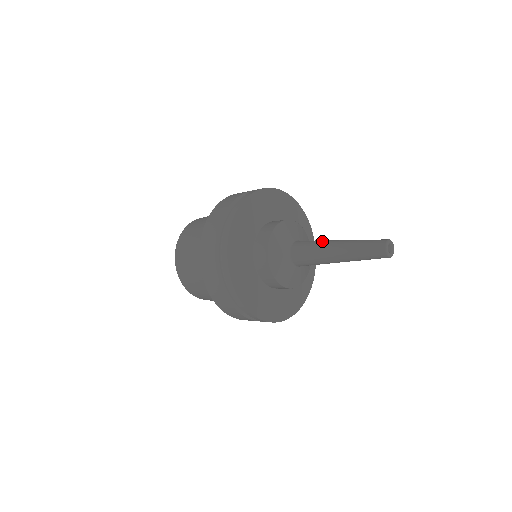
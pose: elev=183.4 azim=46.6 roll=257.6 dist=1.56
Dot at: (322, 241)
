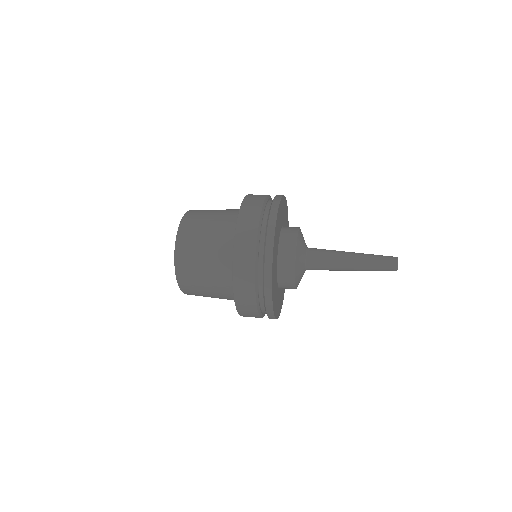
Dot at: occluded
